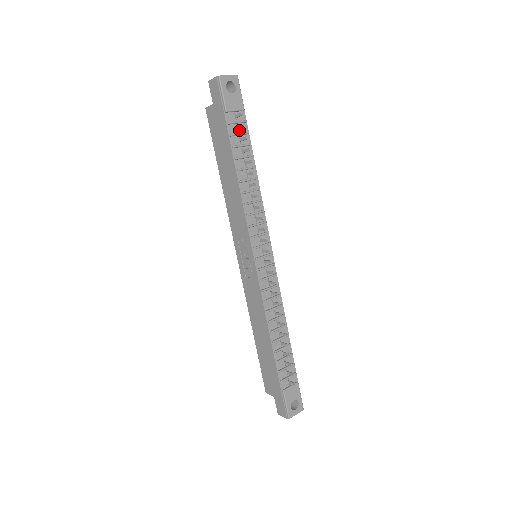
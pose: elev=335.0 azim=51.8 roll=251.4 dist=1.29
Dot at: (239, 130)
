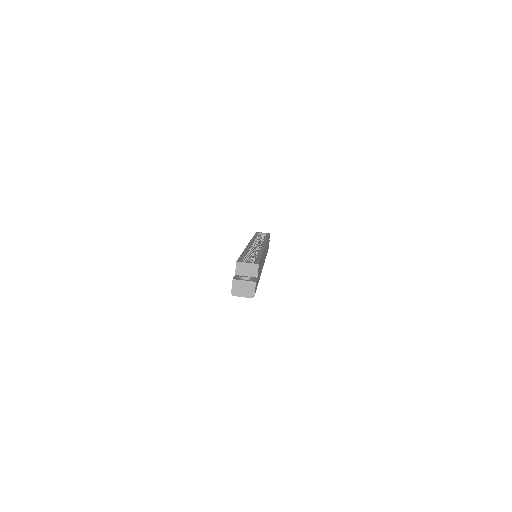
Dot at: occluded
